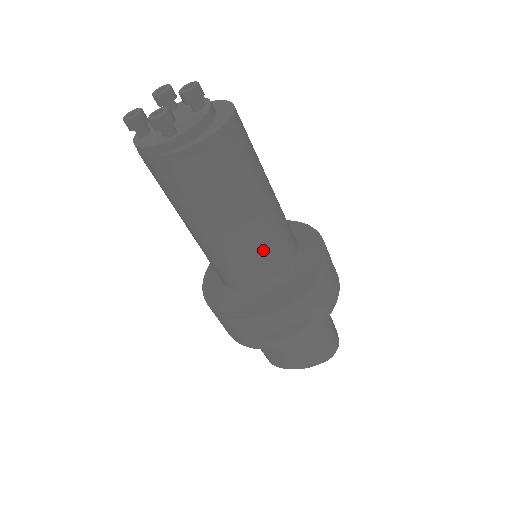
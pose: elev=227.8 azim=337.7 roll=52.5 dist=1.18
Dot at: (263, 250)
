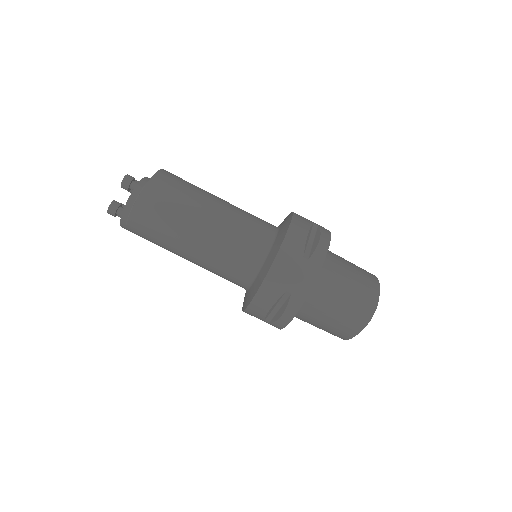
Dot at: (225, 256)
